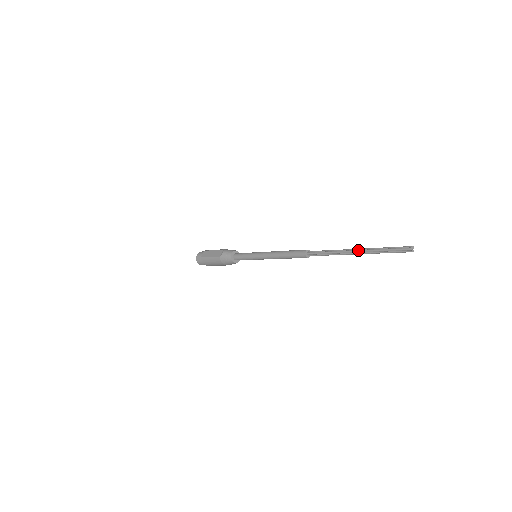
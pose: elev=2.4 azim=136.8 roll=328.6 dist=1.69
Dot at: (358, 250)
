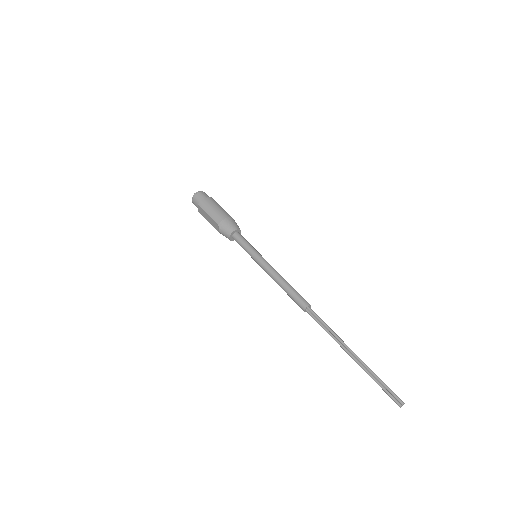
Dot at: occluded
